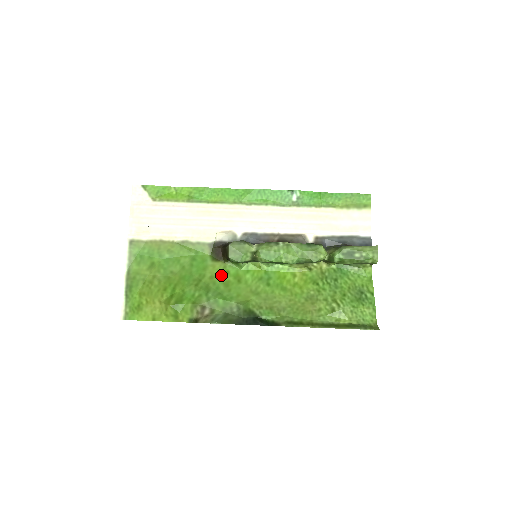
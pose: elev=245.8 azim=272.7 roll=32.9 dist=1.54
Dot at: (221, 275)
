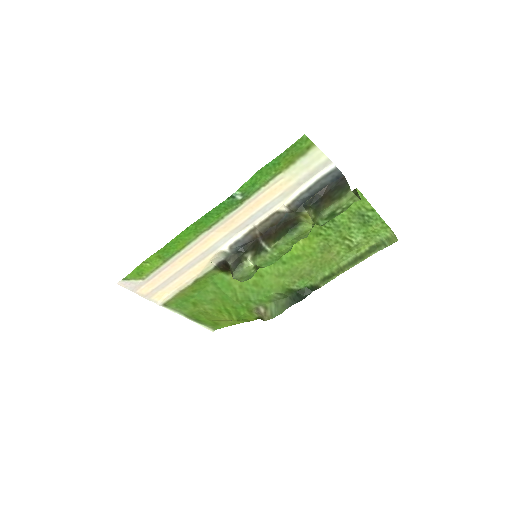
Dot at: (245, 281)
